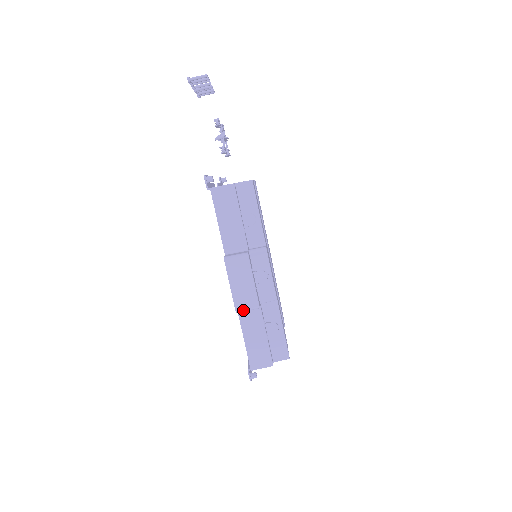
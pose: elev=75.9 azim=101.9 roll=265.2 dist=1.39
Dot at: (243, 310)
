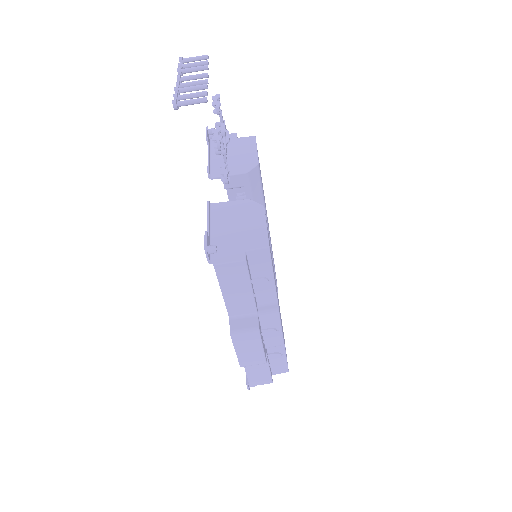
Dot at: occluded
